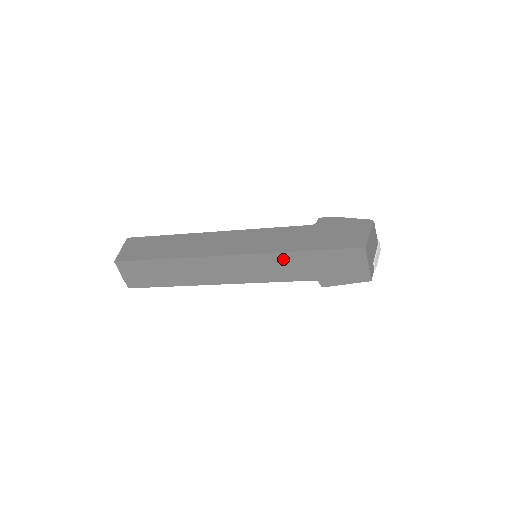
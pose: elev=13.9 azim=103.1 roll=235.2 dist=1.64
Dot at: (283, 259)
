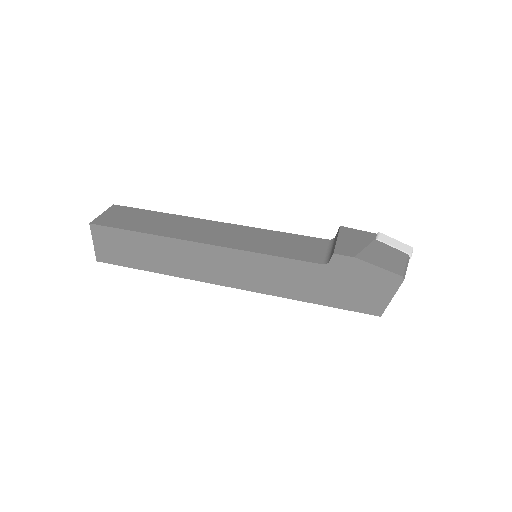
Dot at: occluded
